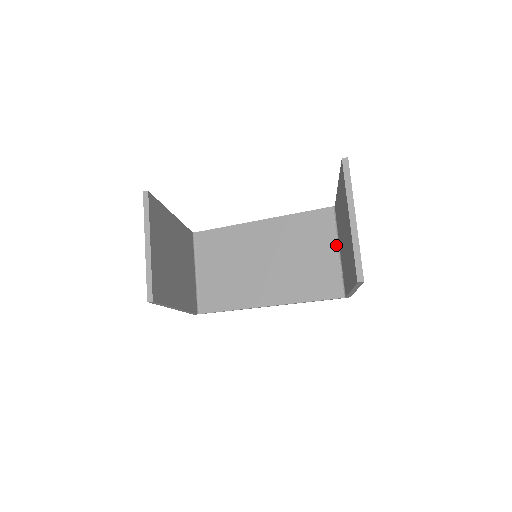
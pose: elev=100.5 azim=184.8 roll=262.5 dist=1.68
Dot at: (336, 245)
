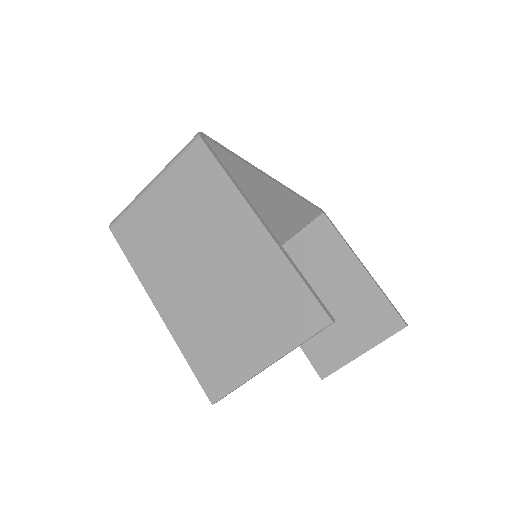
Dot at: (289, 238)
